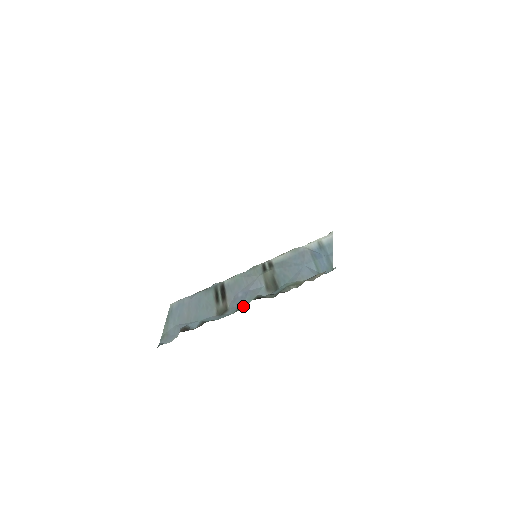
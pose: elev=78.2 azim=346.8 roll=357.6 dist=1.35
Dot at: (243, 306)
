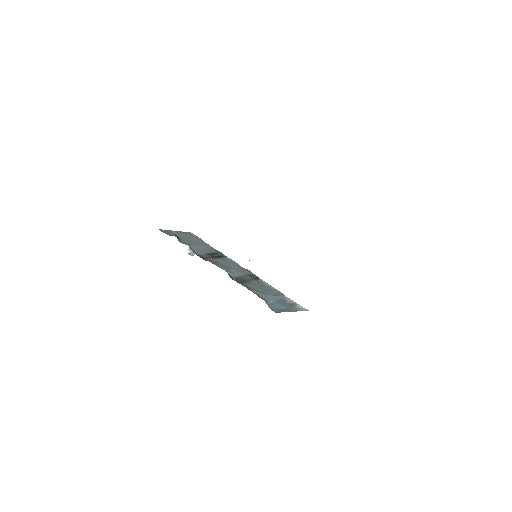
Dot at: (213, 263)
